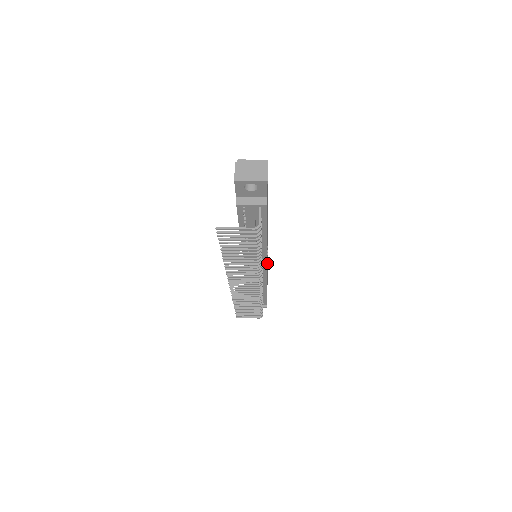
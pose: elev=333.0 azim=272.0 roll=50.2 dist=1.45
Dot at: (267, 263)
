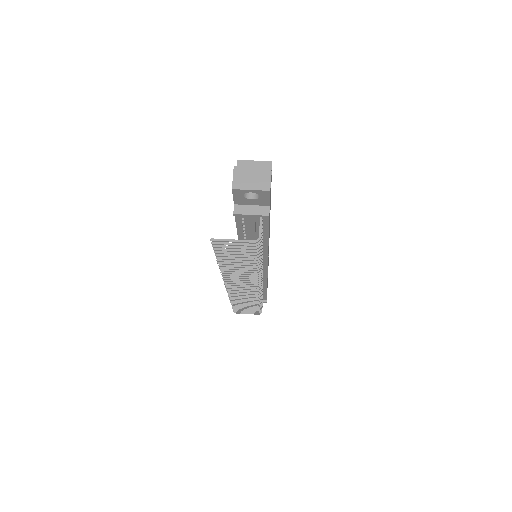
Dot at: occluded
